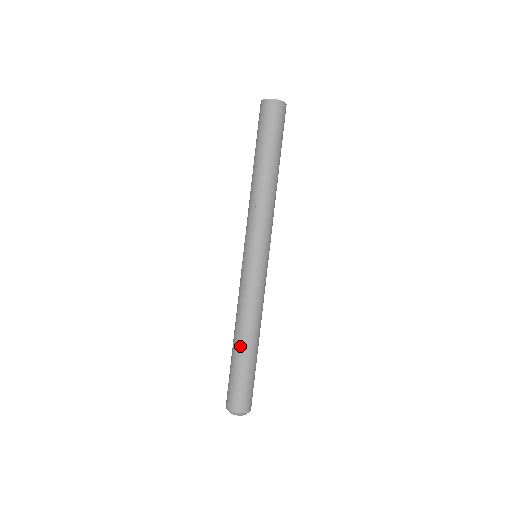
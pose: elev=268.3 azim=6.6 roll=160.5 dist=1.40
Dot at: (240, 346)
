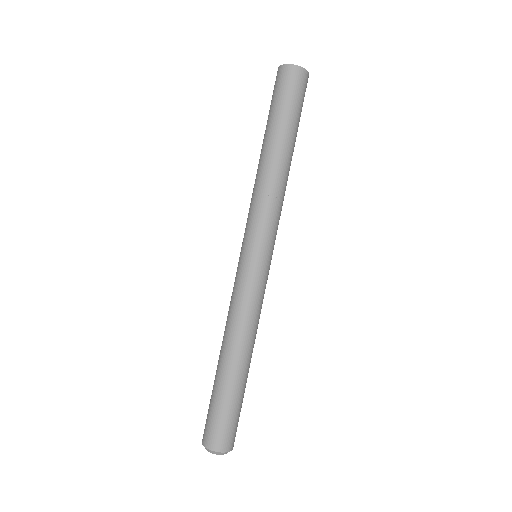
Dot at: (235, 369)
